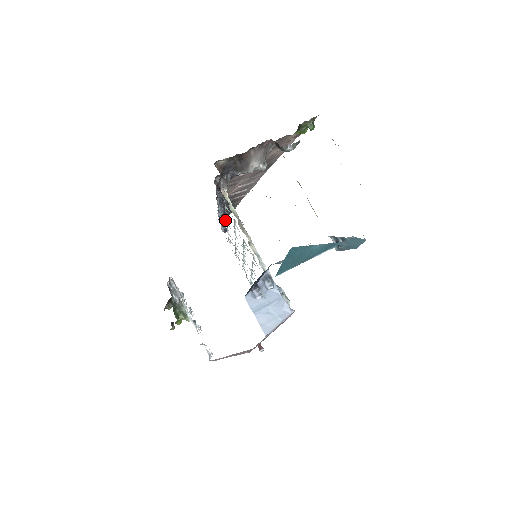
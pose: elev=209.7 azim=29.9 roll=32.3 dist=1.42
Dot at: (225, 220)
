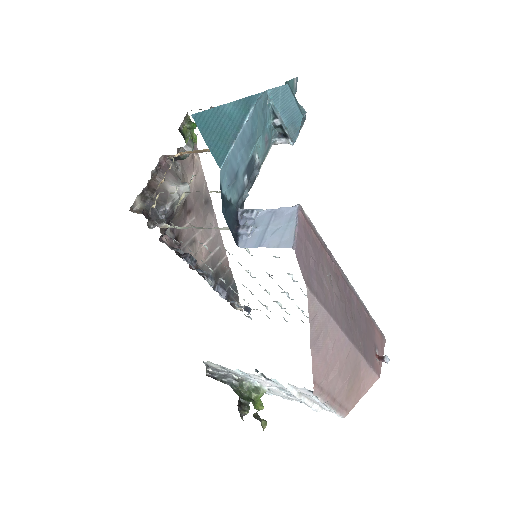
Dot at: occluded
